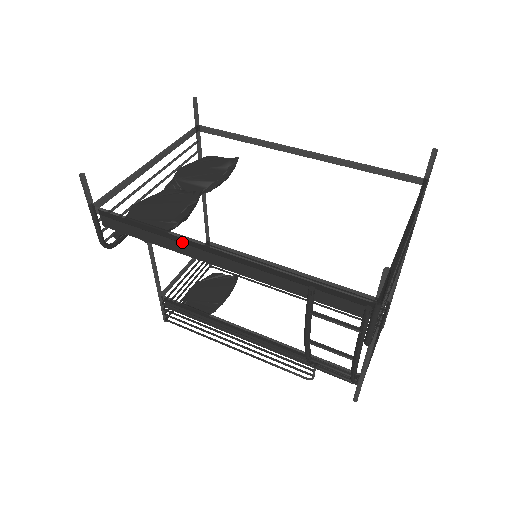
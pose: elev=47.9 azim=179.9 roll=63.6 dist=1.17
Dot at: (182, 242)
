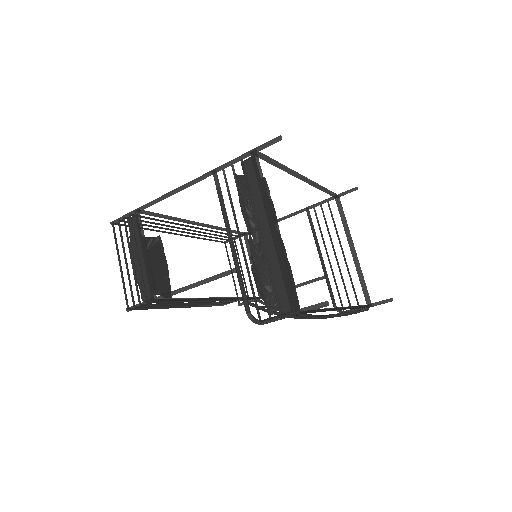
Dot at: occluded
